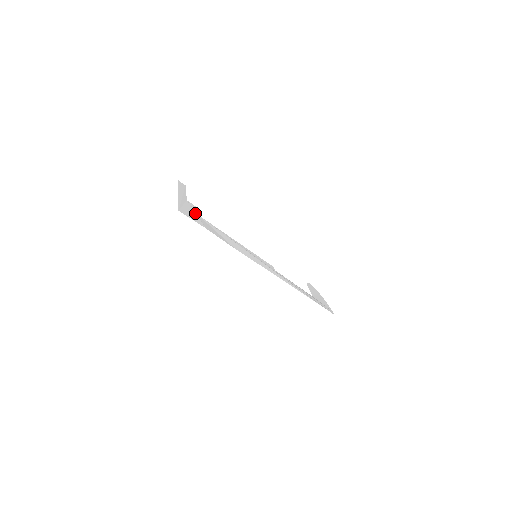
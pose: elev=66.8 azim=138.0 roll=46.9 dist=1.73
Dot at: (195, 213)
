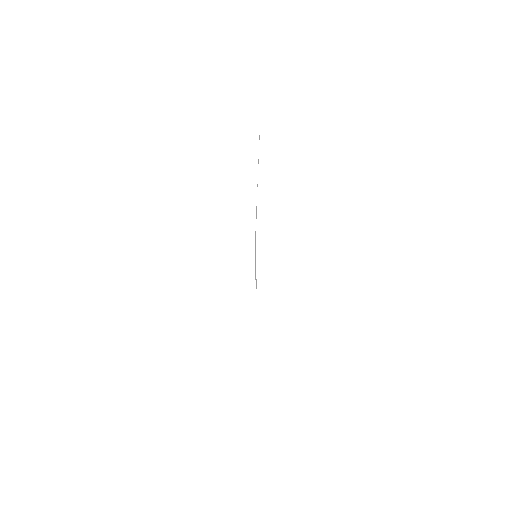
Dot at: occluded
